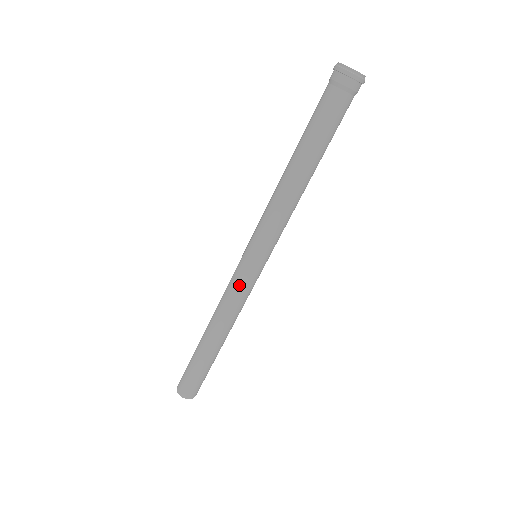
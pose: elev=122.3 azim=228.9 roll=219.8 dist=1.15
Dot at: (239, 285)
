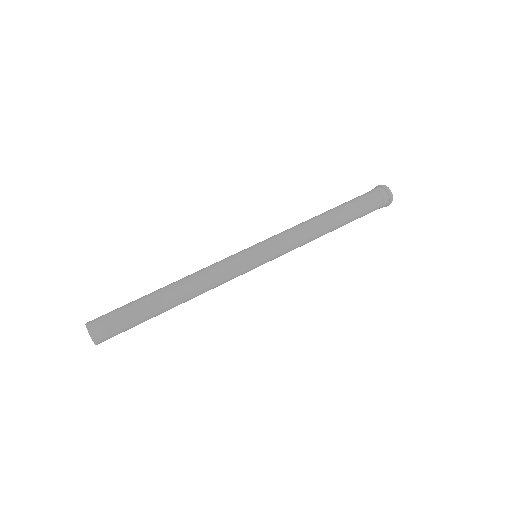
Dot at: (232, 263)
